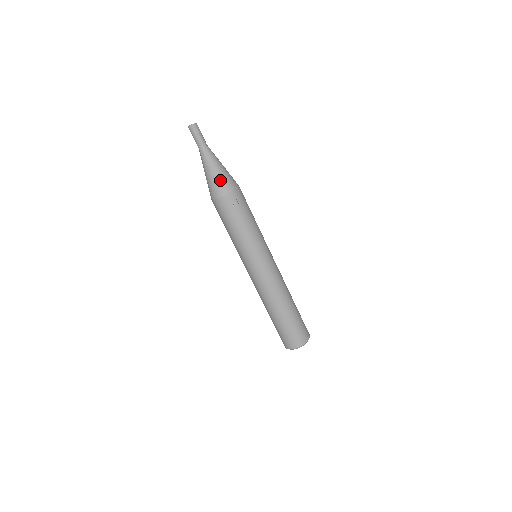
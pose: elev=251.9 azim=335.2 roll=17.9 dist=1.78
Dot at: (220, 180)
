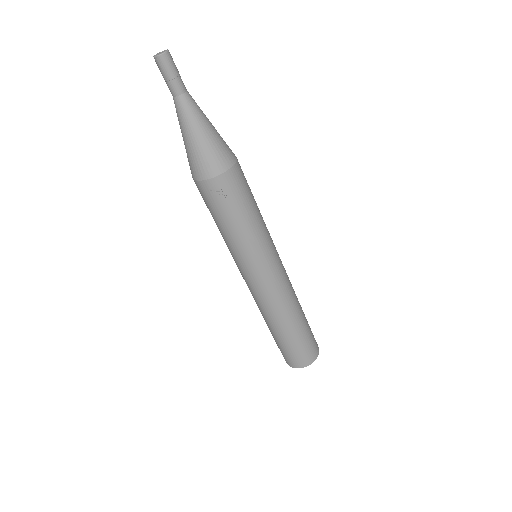
Dot at: (200, 156)
